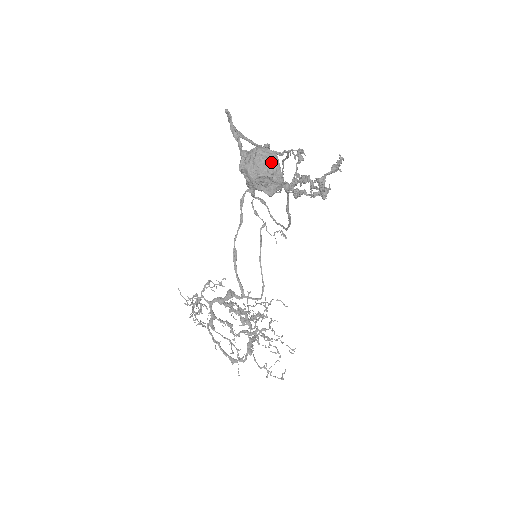
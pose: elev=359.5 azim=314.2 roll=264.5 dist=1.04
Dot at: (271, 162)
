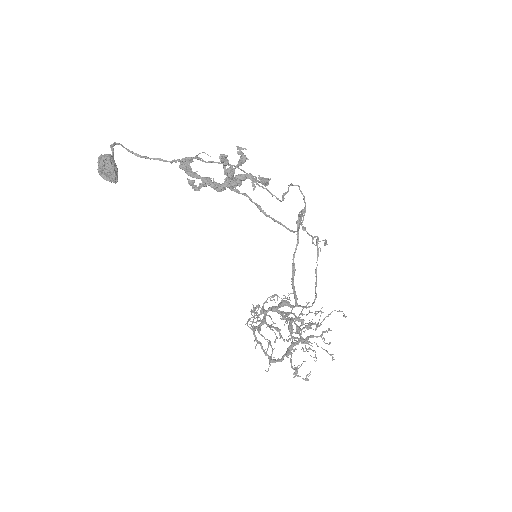
Dot at: (102, 161)
